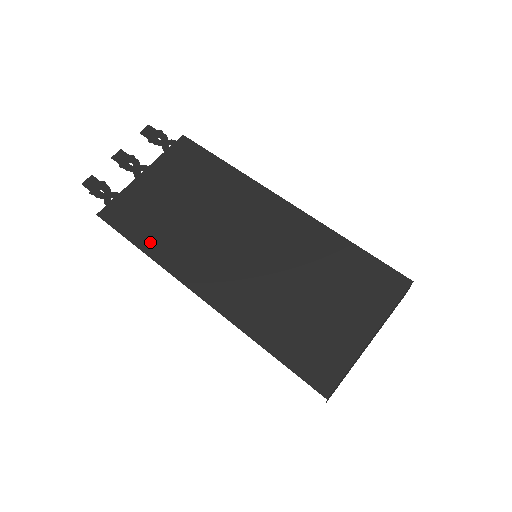
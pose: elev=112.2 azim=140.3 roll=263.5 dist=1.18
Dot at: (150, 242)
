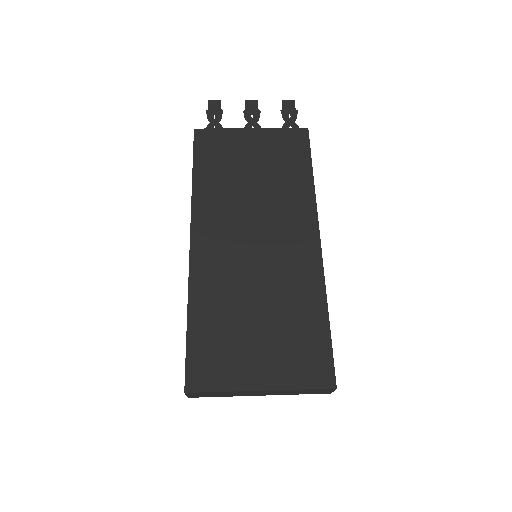
Dot at: (203, 178)
